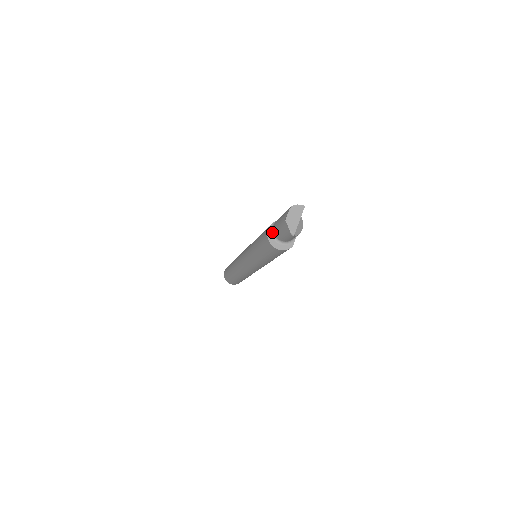
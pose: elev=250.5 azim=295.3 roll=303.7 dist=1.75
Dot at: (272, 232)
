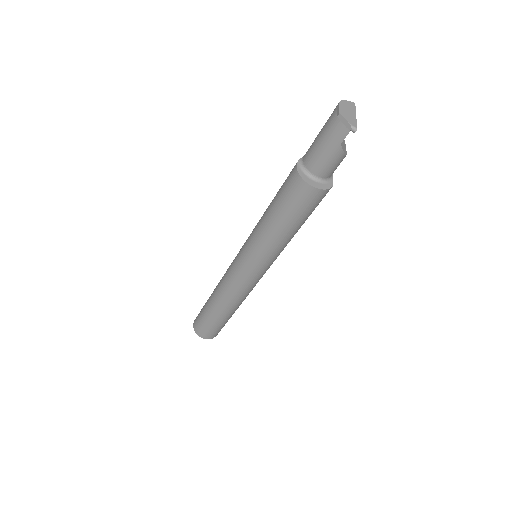
Dot at: (303, 168)
